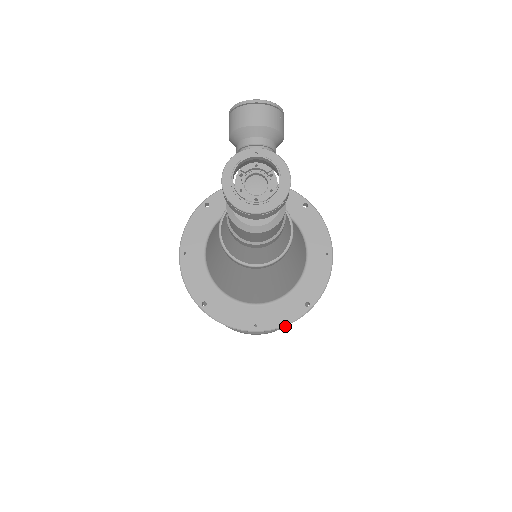
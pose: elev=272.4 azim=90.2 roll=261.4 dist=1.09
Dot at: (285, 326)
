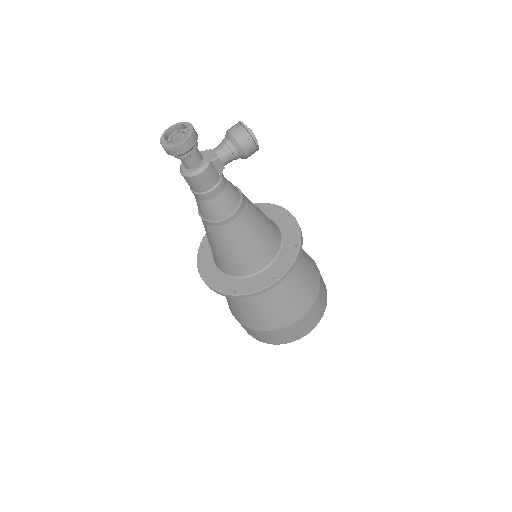
Dot at: (249, 328)
